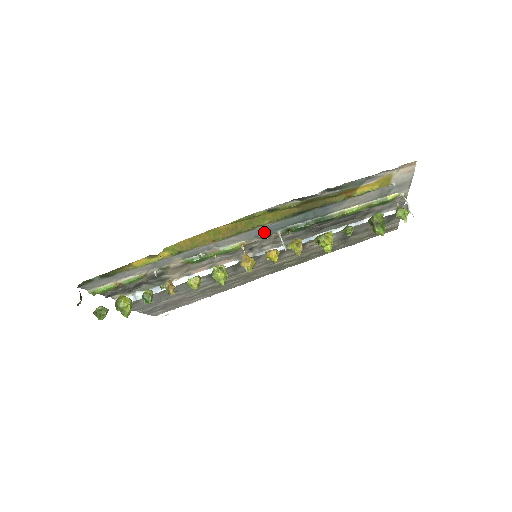
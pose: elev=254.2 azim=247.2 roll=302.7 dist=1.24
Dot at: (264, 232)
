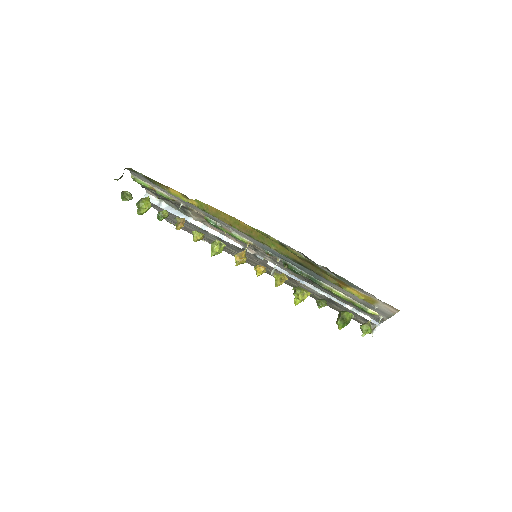
Dot at: (269, 250)
